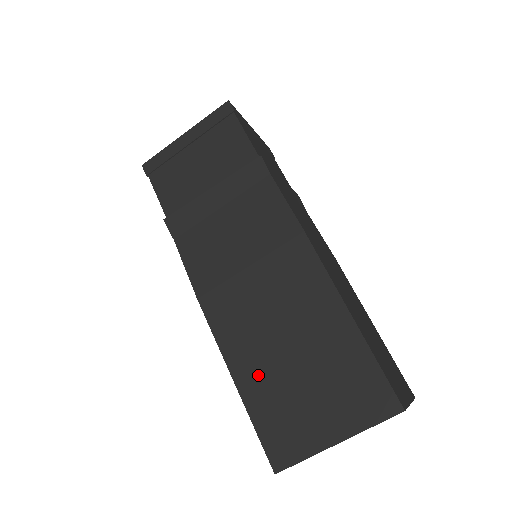
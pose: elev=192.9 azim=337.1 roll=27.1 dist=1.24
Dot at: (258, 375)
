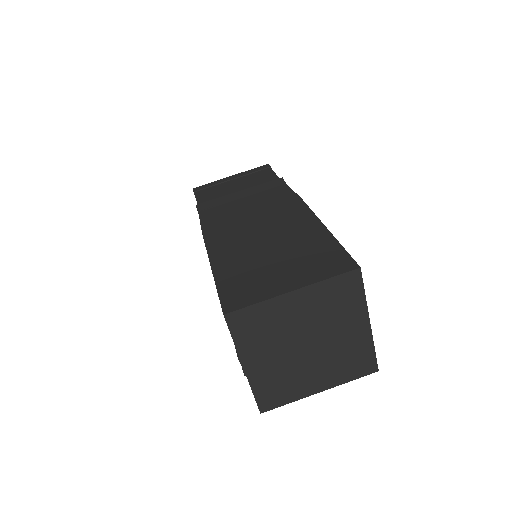
Dot at: (235, 262)
